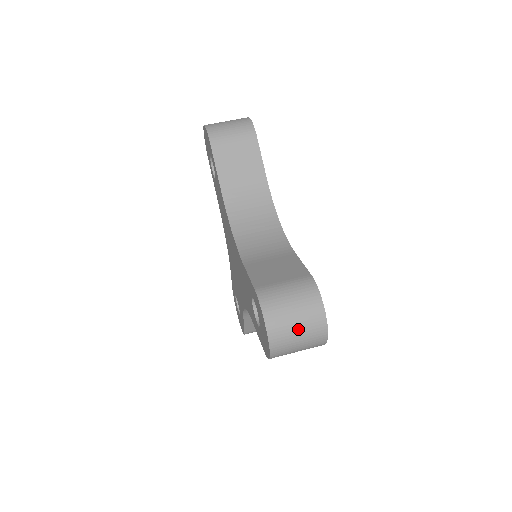
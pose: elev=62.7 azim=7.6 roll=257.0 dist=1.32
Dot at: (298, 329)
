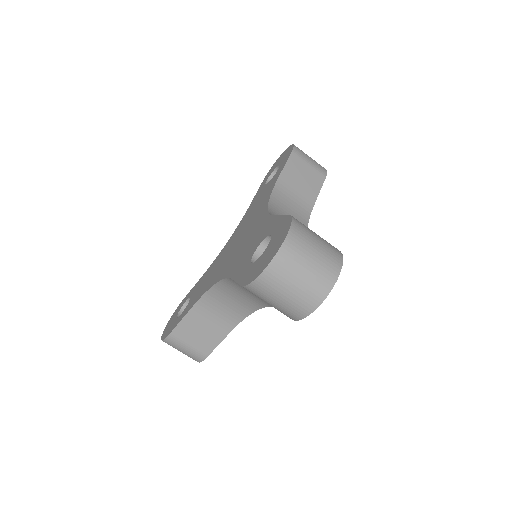
Dot at: (309, 265)
